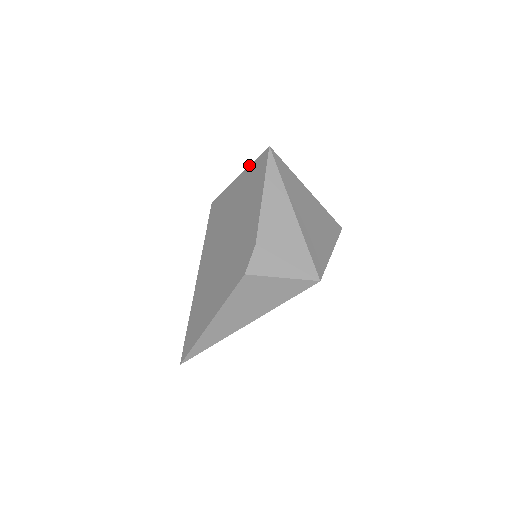
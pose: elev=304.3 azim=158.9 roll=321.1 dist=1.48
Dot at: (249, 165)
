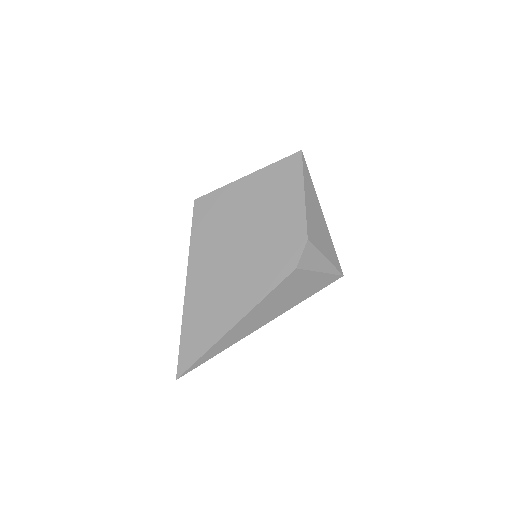
Dot at: (268, 165)
